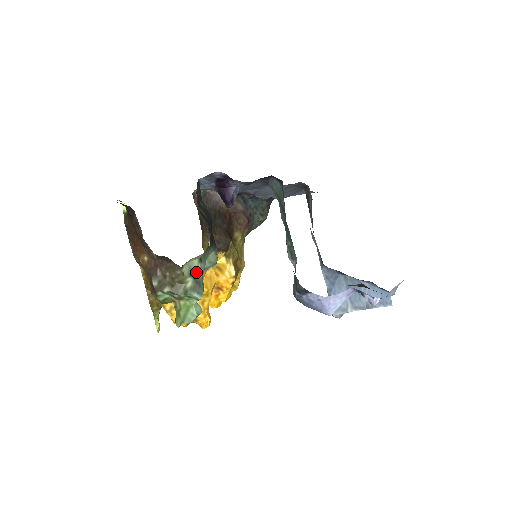
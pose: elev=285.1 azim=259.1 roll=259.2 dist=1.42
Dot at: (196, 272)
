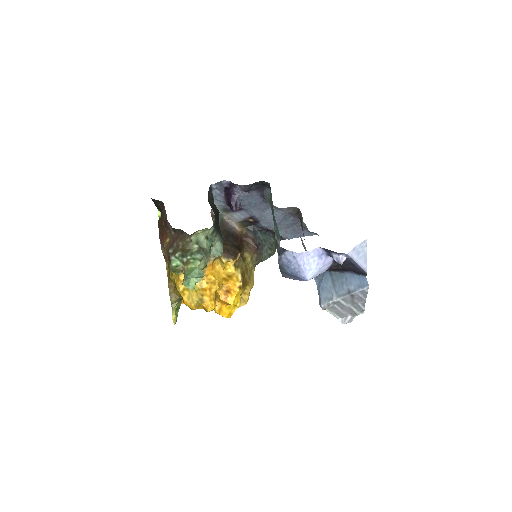
Dot at: (202, 244)
